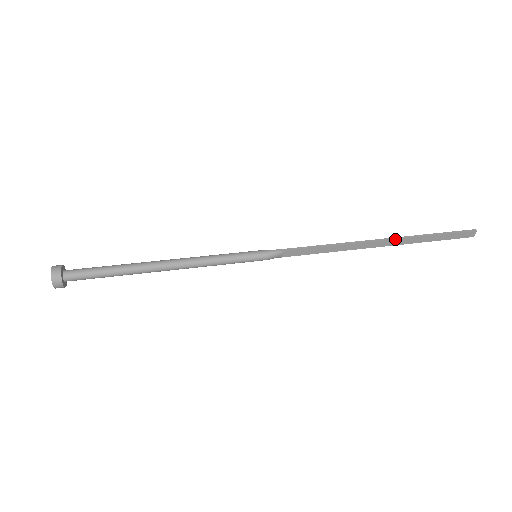
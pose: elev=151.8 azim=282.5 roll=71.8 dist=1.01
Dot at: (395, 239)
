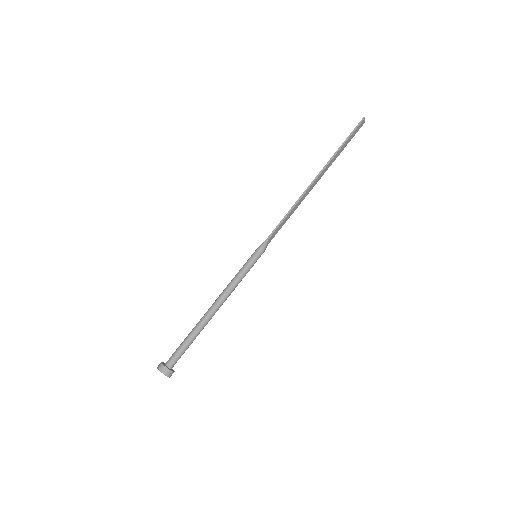
Dot at: (323, 170)
